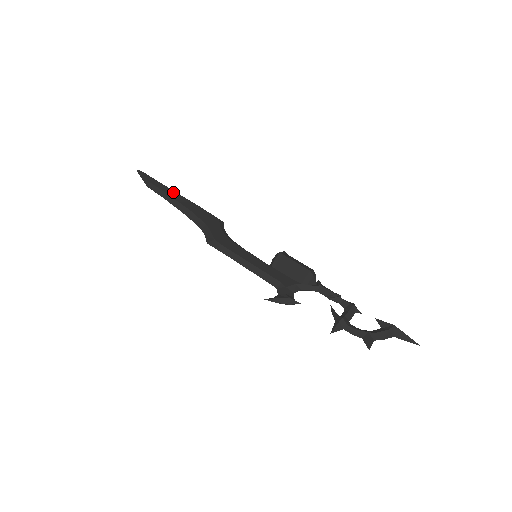
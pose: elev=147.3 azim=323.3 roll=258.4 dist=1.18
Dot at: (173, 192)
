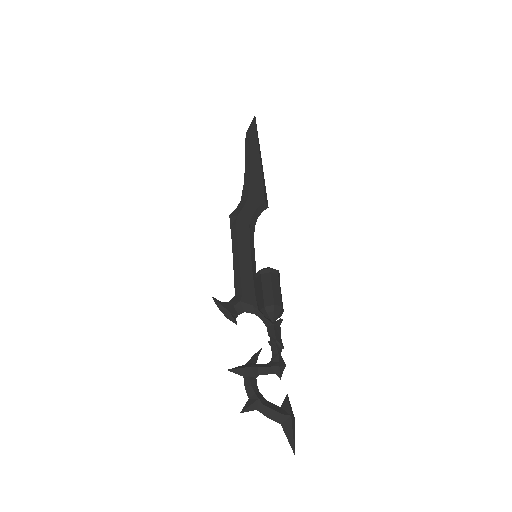
Dot at: (257, 152)
